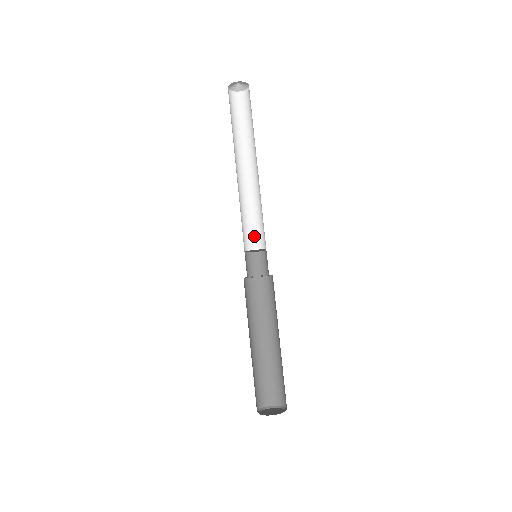
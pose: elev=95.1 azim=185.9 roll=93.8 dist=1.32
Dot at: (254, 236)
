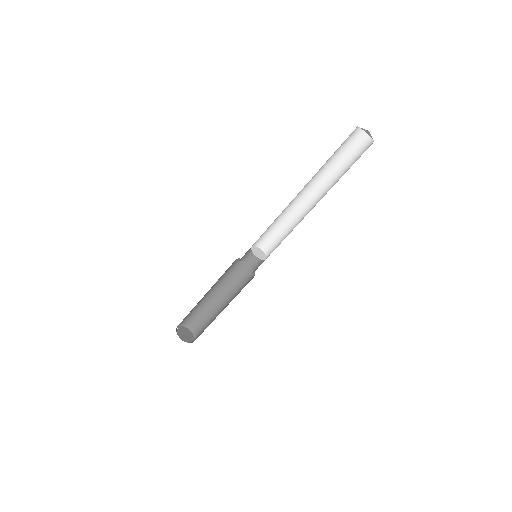
Dot at: (268, 238)
